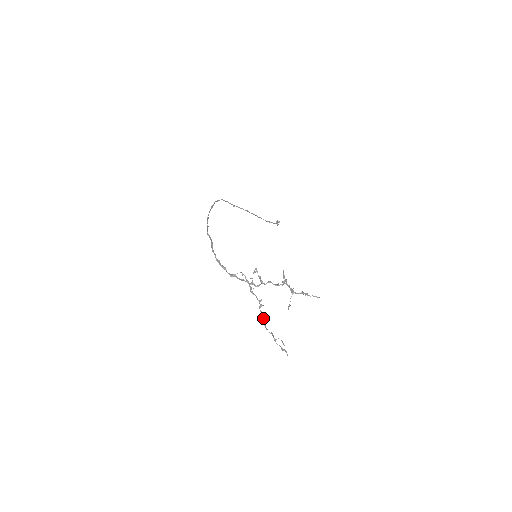
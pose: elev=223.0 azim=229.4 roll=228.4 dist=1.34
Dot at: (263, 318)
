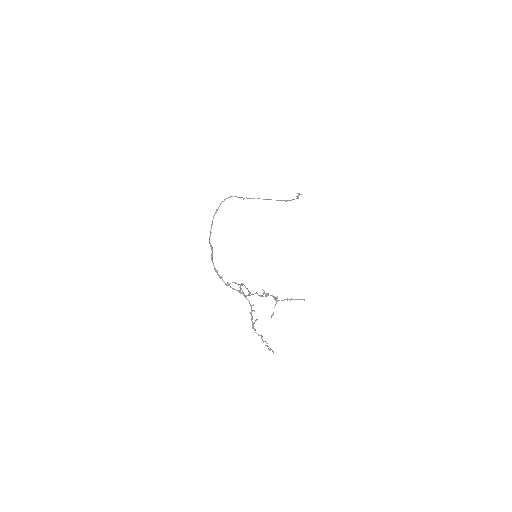
Dot at: (253, 323)
